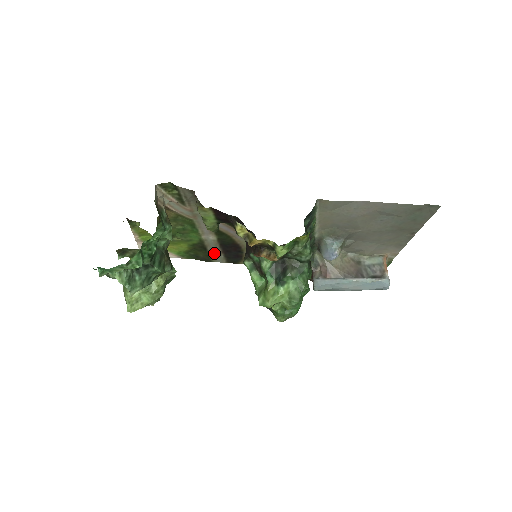
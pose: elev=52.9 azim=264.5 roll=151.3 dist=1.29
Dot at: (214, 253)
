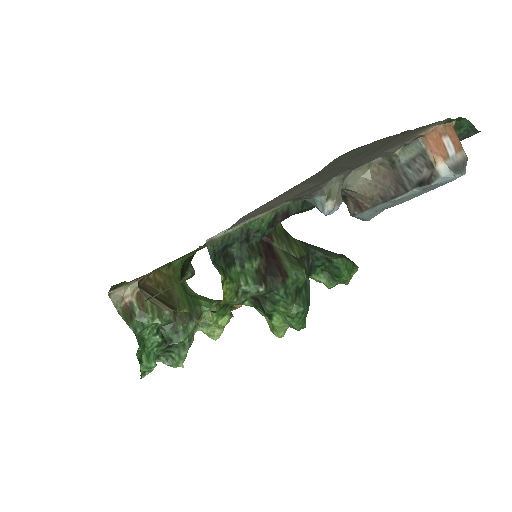
Dot at: occluded
